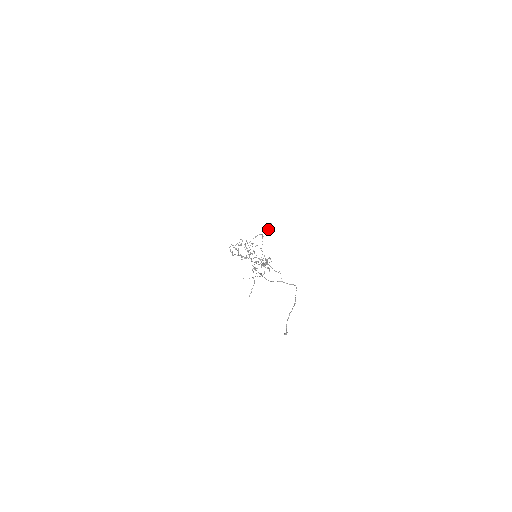
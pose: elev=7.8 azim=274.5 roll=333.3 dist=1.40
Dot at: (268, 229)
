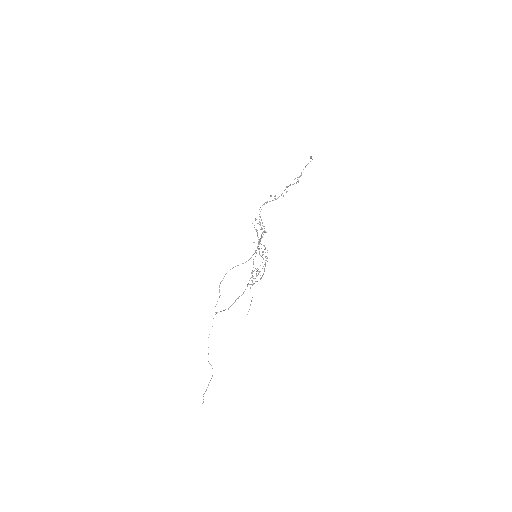
Dot at: (299, 176)
